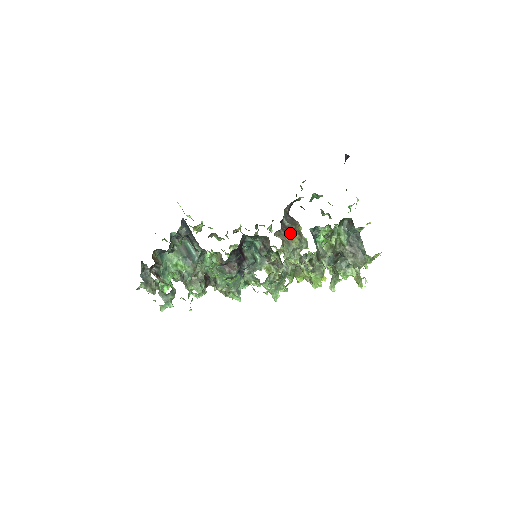
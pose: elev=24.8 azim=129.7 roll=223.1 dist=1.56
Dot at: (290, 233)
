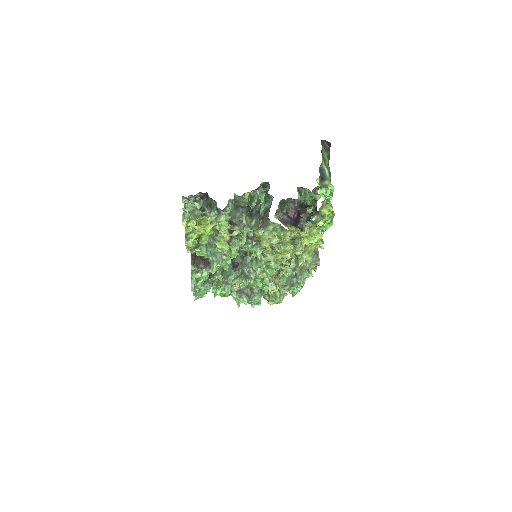
Dot at: occluded
